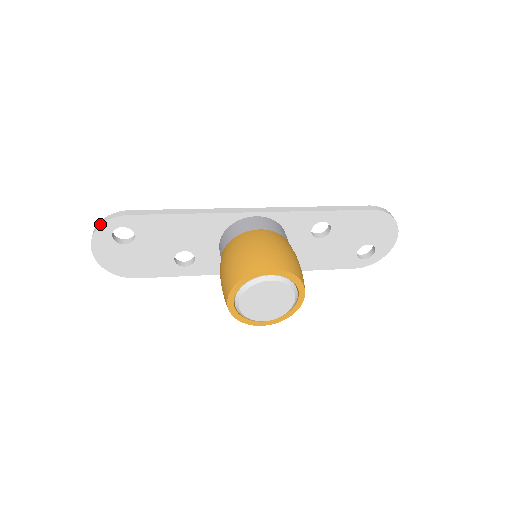
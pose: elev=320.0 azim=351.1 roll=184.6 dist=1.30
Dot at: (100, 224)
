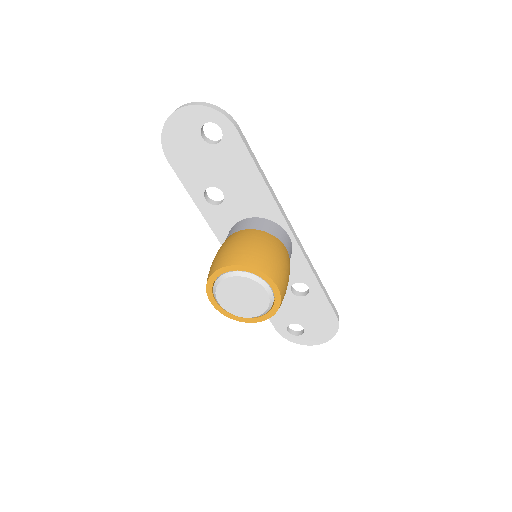
Dot at: (213, 107)
